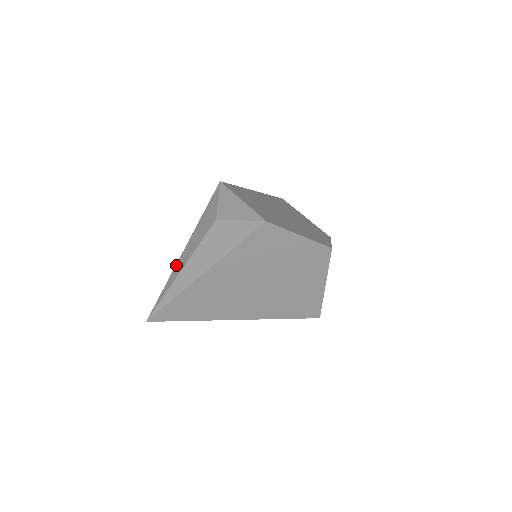
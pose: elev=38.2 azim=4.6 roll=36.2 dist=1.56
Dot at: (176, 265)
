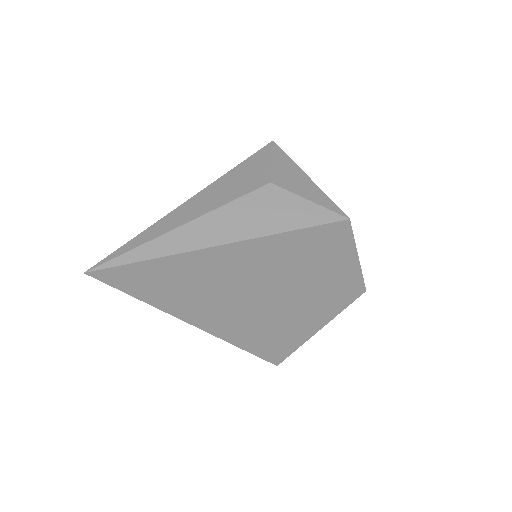
Dot at: (171, 213)
